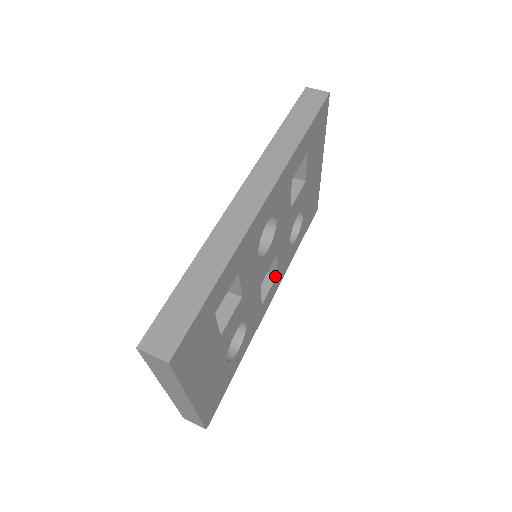
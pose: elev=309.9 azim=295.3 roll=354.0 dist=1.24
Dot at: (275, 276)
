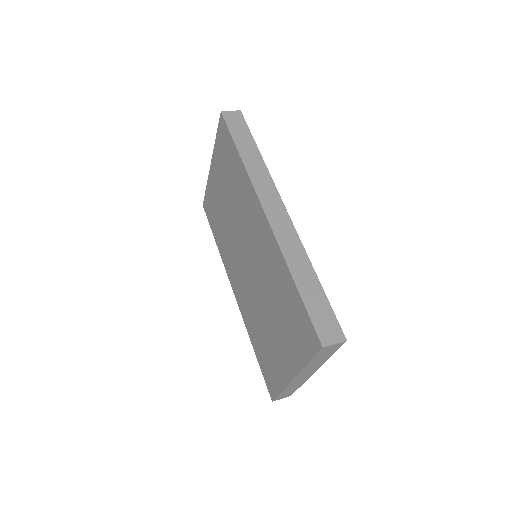
Dot at: occluded
